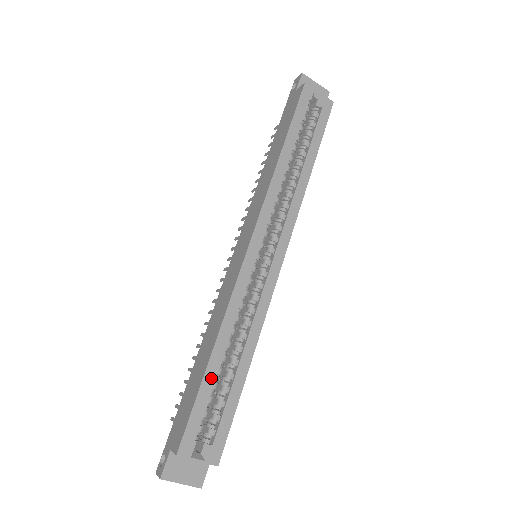
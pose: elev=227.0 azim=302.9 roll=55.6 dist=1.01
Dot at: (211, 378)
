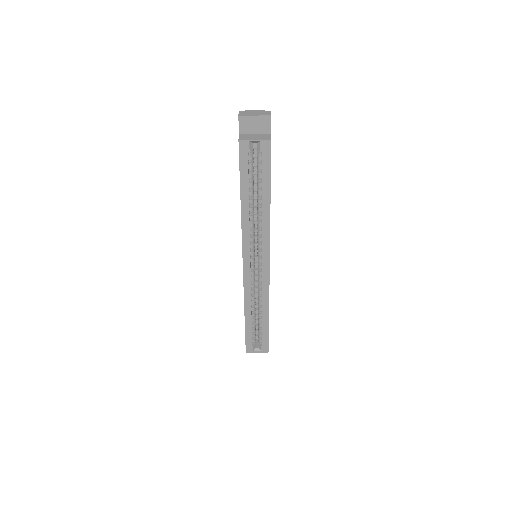
Dot at: (249, 324)
